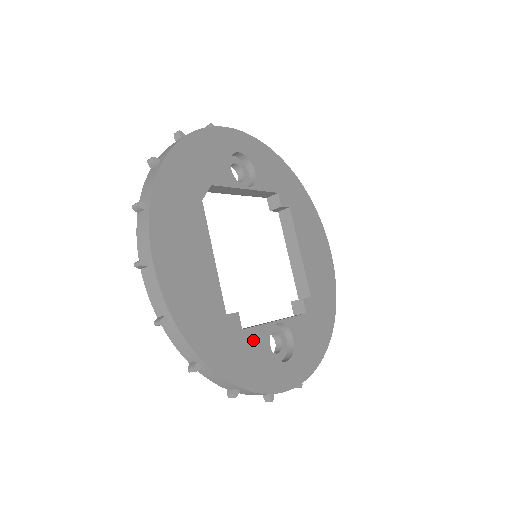
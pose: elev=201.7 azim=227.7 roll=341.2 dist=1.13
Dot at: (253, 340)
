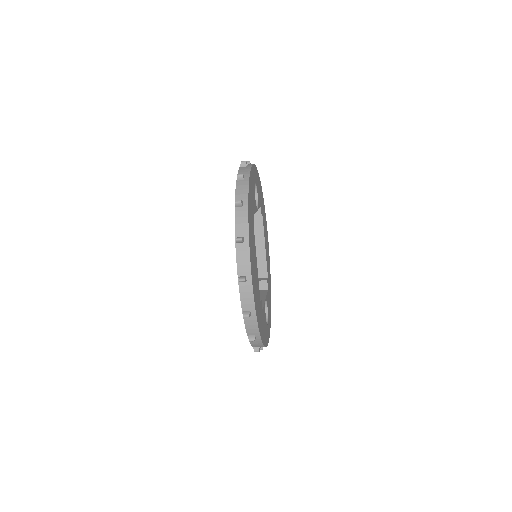
Dot at: (264, 315)
